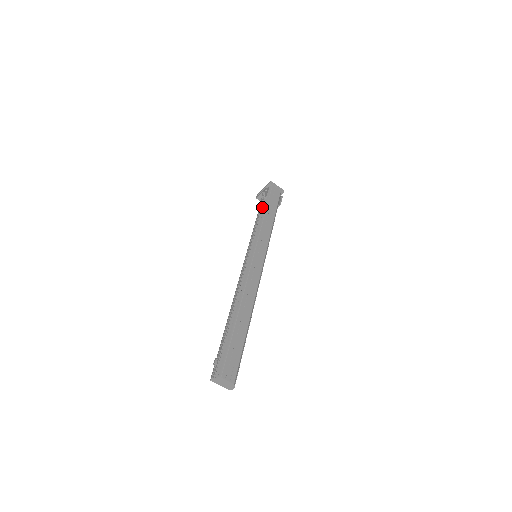
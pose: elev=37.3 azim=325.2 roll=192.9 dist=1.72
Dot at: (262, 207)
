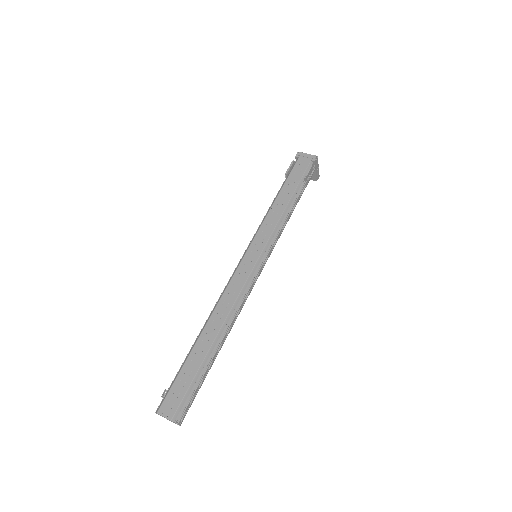
Dot at: occluded
